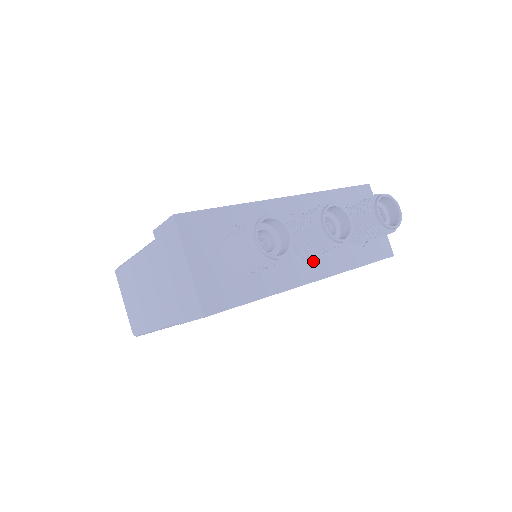
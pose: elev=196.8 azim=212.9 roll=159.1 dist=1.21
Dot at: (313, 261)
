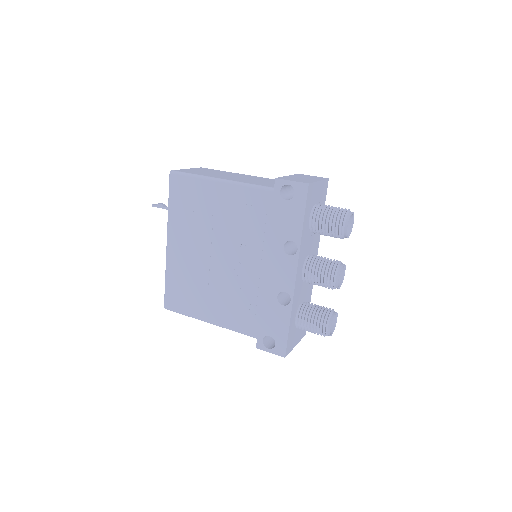
Dot at: occluded
